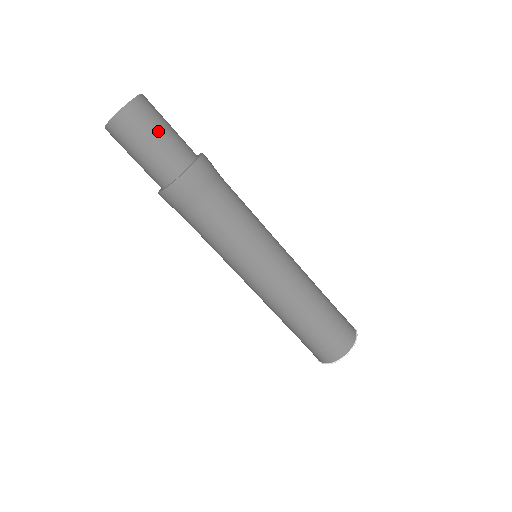
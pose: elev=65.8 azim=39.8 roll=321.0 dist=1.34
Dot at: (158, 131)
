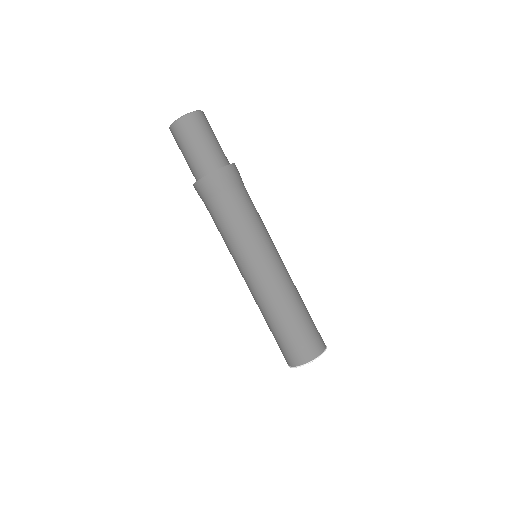
Dot at: (212, 135)
